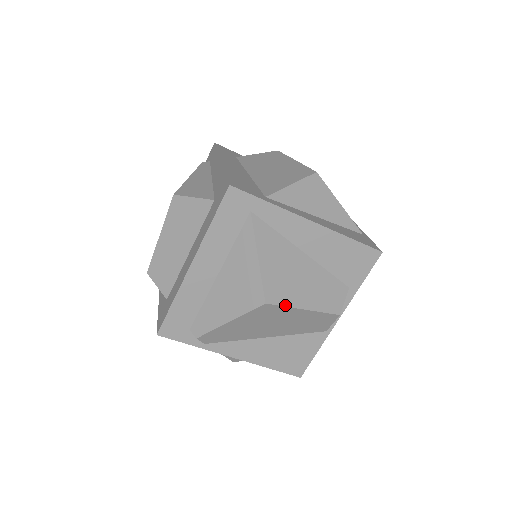
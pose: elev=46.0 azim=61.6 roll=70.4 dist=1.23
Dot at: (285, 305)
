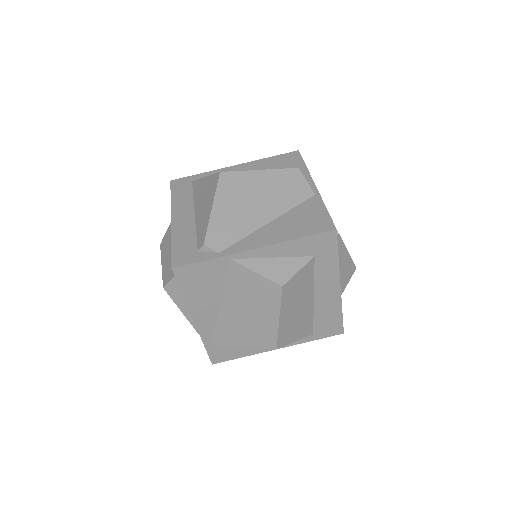
Dot at: (239, 171)
